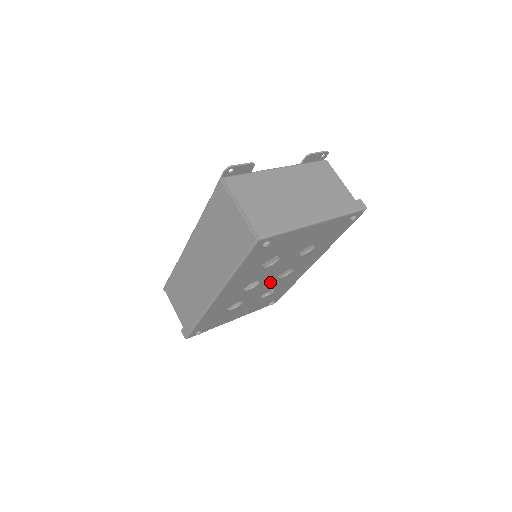
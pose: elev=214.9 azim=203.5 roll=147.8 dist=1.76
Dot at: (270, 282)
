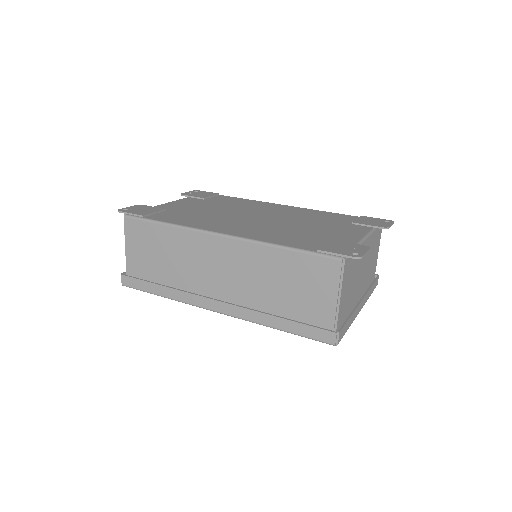
Dot at: occluded
